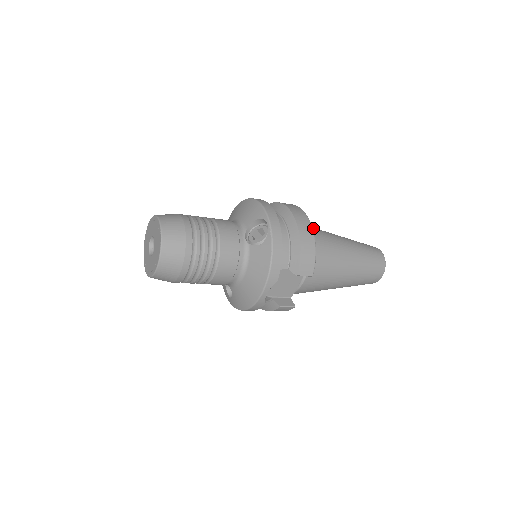
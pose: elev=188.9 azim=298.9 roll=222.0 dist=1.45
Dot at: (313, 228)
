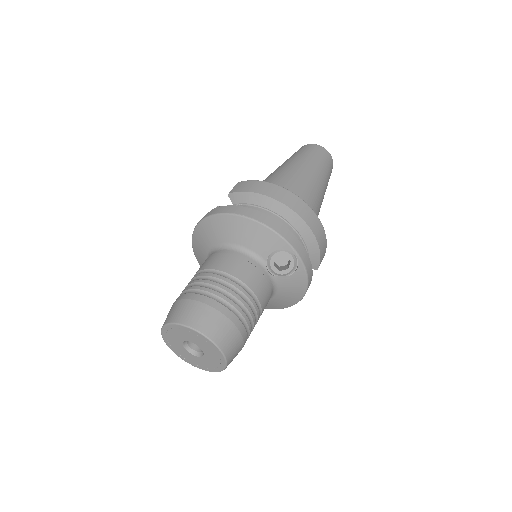
Dot at: (292, 190)
